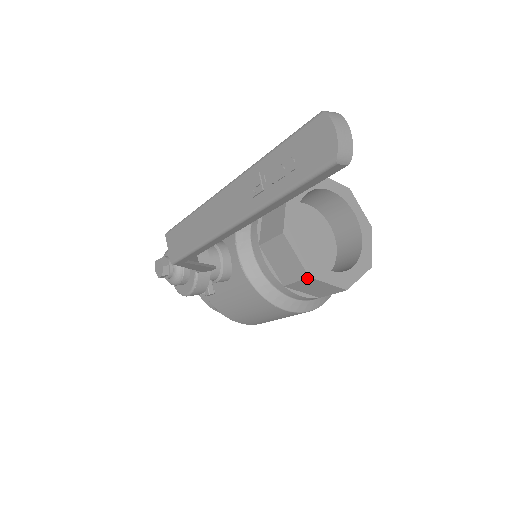
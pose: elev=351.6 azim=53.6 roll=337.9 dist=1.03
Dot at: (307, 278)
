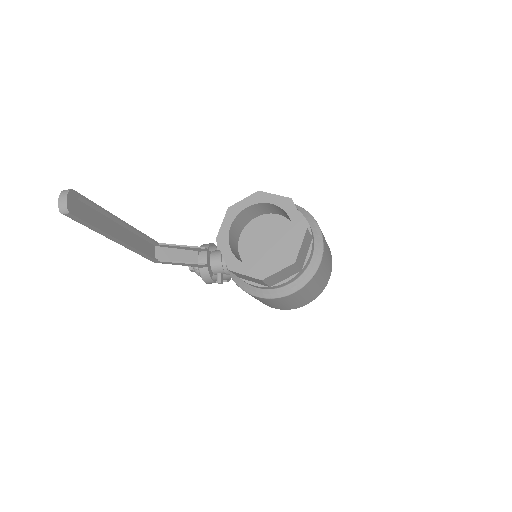
Dot at: (230, 271)
